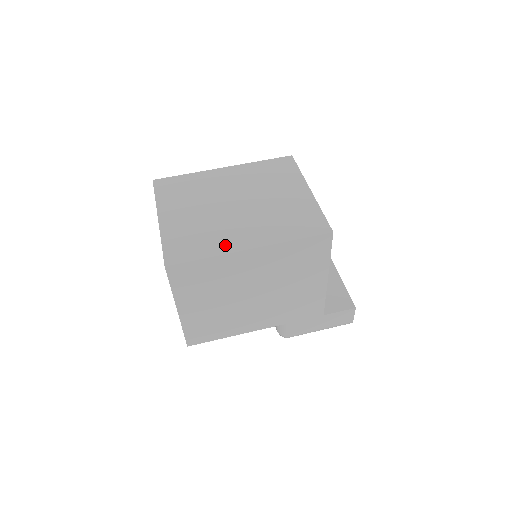
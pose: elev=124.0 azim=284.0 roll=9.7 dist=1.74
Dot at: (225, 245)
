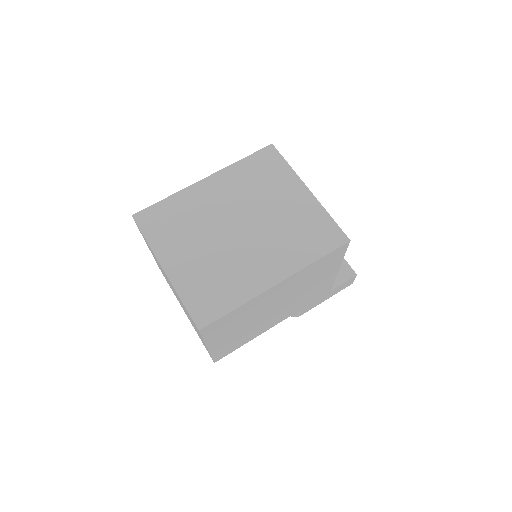
Dot at: (250, 286)
